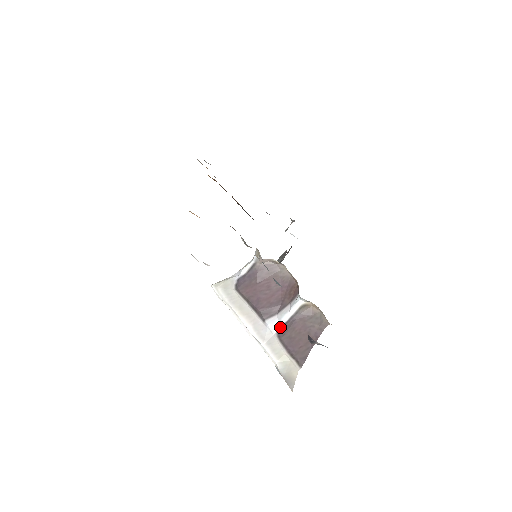
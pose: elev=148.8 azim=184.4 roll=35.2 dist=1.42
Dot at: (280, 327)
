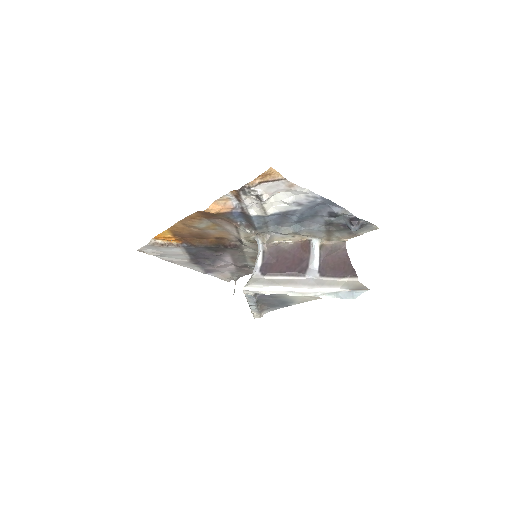
Dot at: (318, 272)
